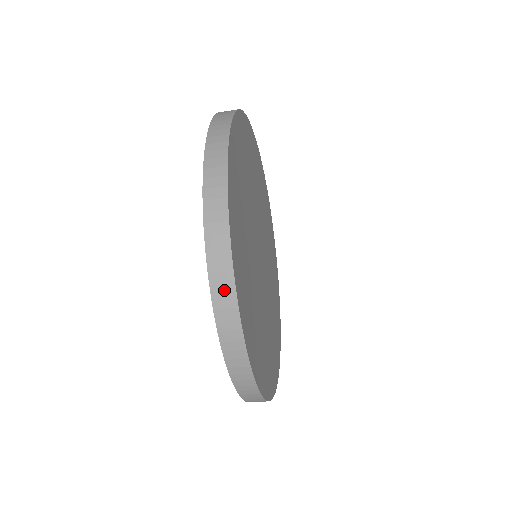
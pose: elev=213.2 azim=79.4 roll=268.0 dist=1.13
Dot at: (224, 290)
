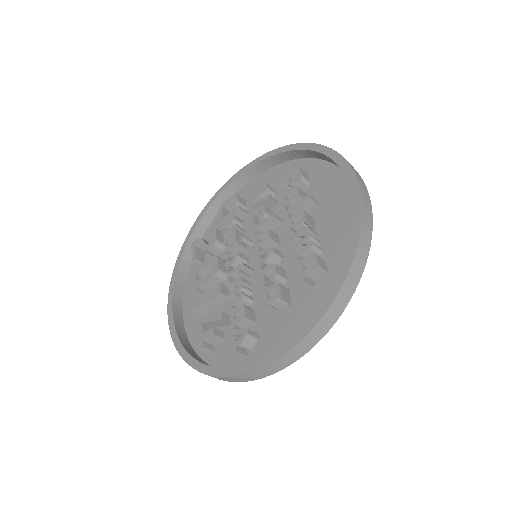
Dot at: (353, 282)
